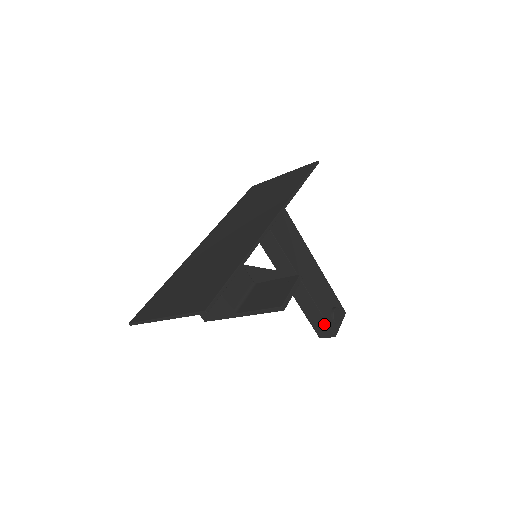
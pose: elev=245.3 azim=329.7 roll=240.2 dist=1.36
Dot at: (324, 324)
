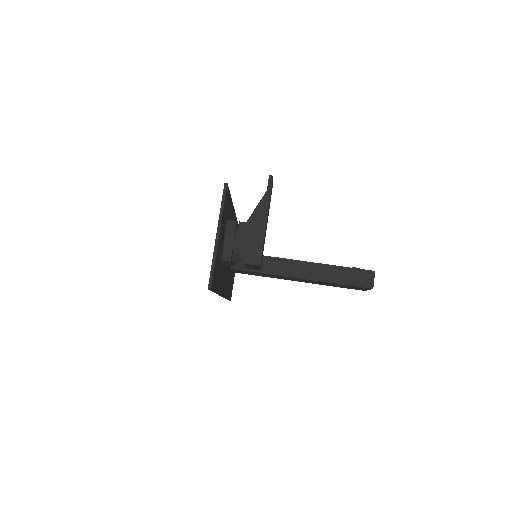
Dot at: (357, 272)
